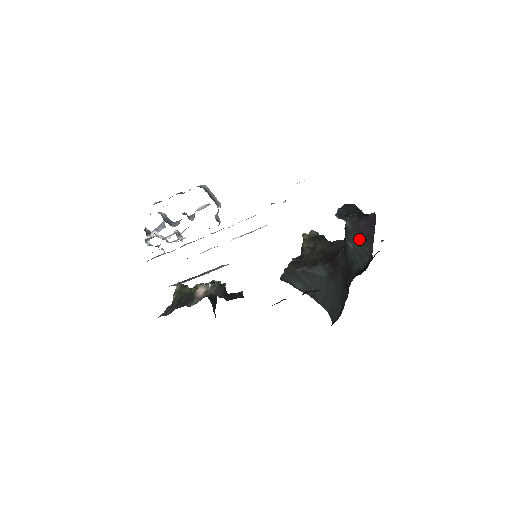
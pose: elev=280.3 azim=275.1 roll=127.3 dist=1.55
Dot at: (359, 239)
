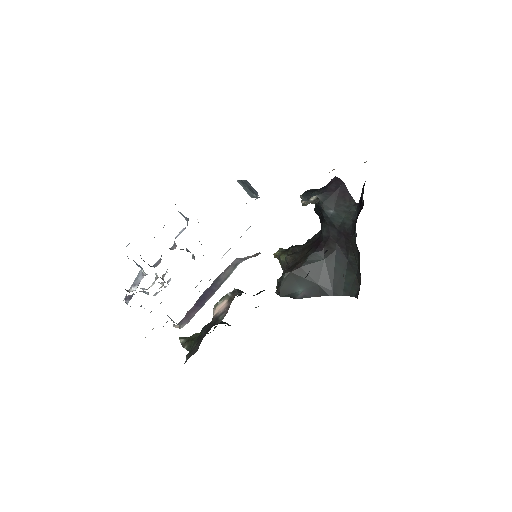
Dot at: (336, 201)
